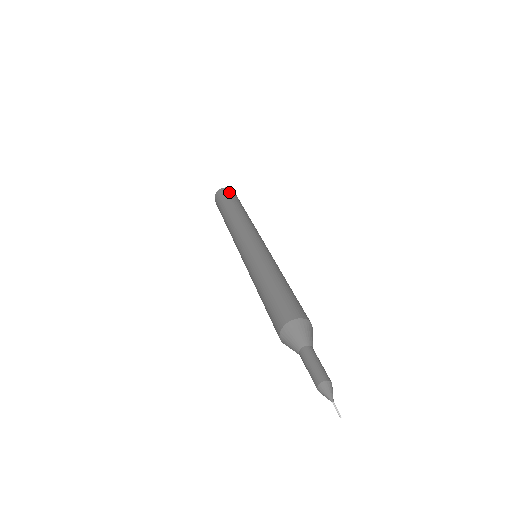
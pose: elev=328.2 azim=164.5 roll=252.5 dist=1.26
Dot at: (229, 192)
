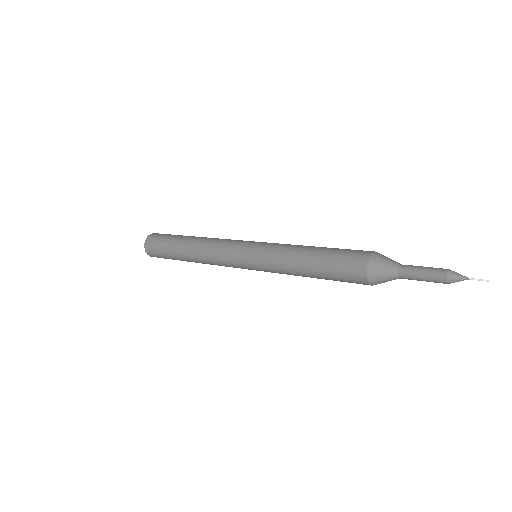
Dot at: occluded
